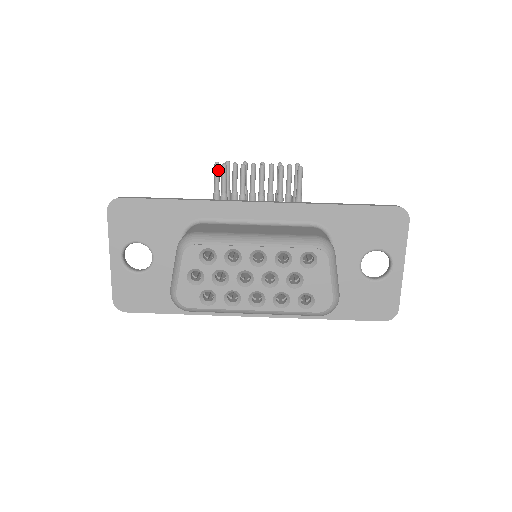
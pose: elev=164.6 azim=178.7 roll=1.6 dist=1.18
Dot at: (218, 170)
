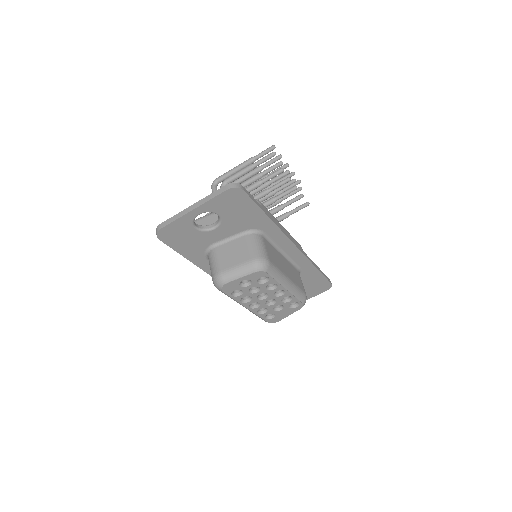
Dot at: occluded
